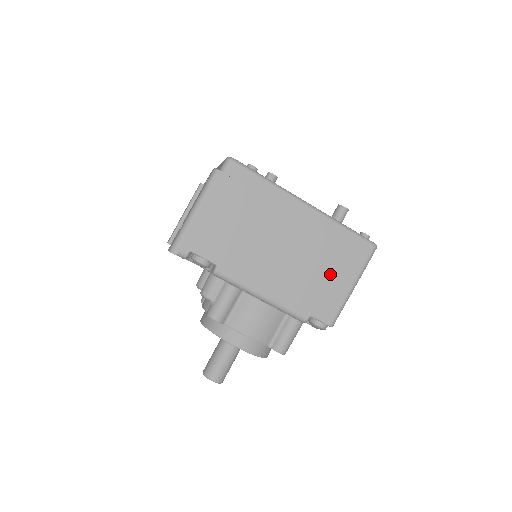
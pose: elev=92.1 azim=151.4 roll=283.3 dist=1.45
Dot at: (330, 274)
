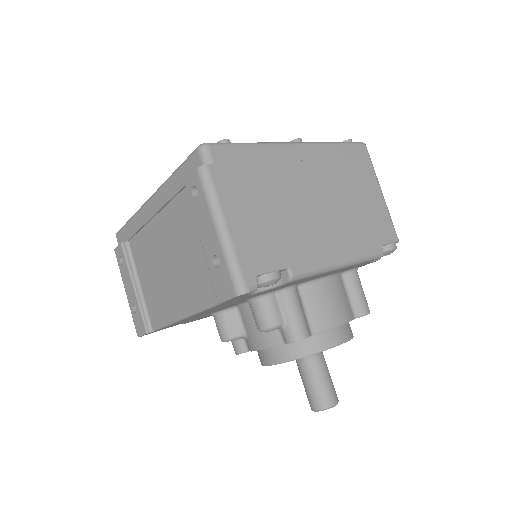
Dot at: (362, 195)
